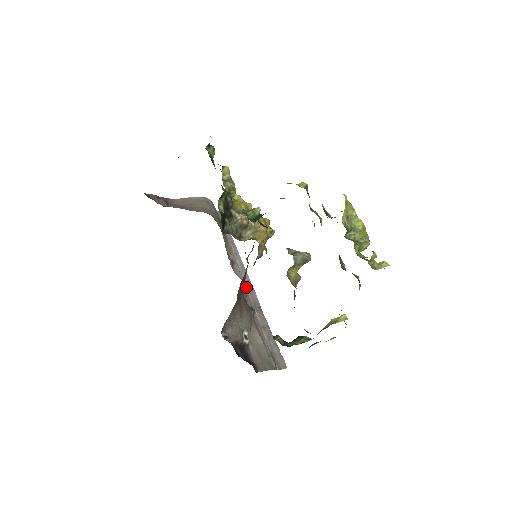
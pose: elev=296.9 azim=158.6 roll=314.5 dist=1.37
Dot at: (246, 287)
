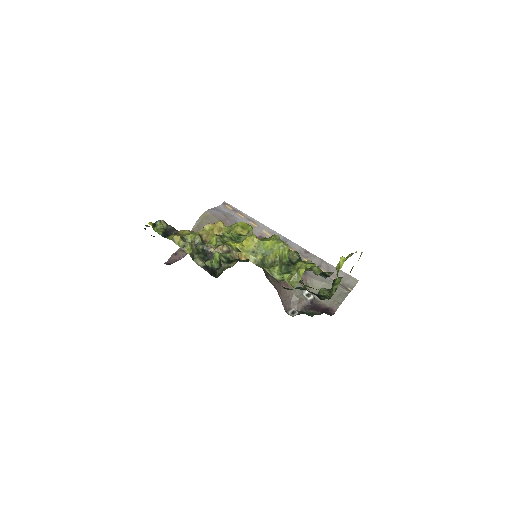
Dot at: occluded
